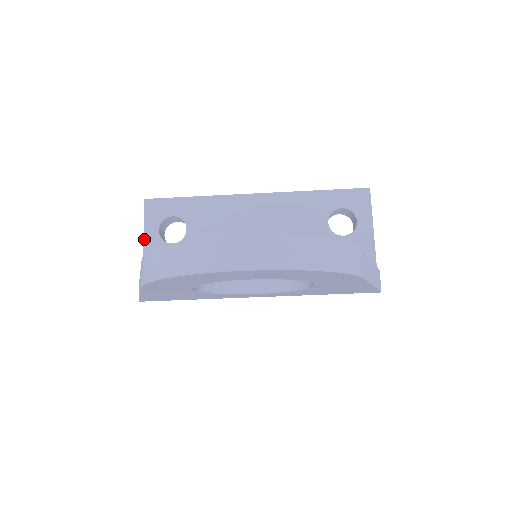
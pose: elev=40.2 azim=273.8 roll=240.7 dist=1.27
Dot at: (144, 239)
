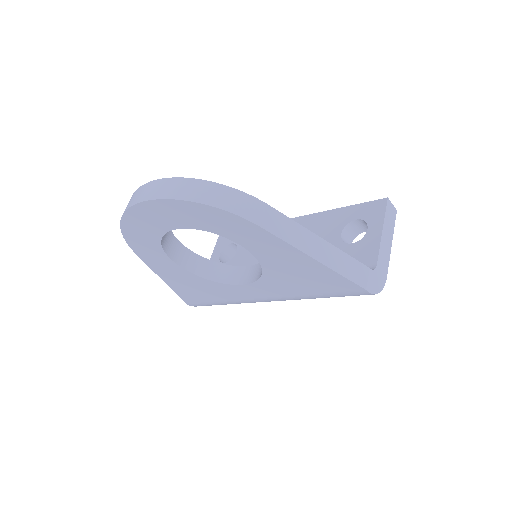
Dot at: occluded
